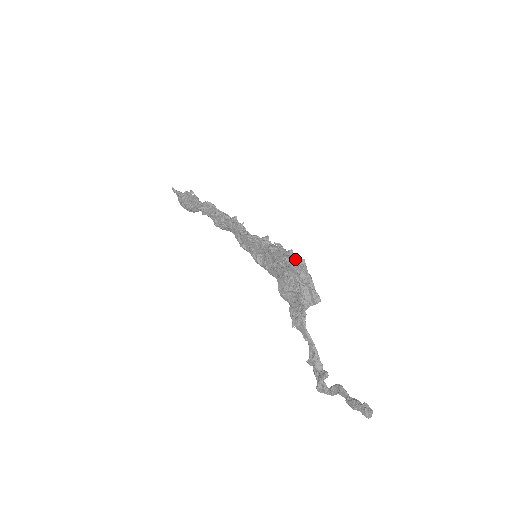
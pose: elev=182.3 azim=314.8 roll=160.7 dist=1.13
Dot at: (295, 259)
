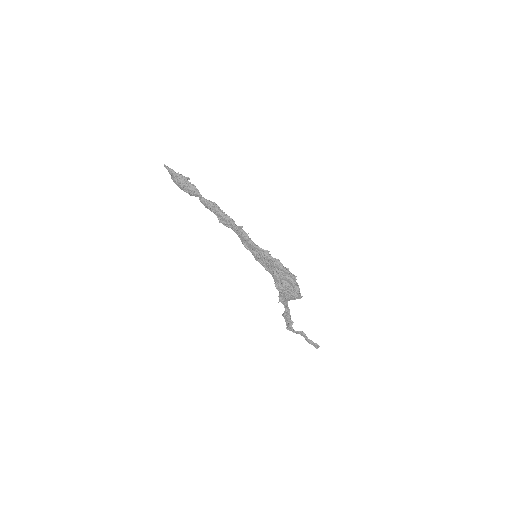
Dot at: (291, 276)
